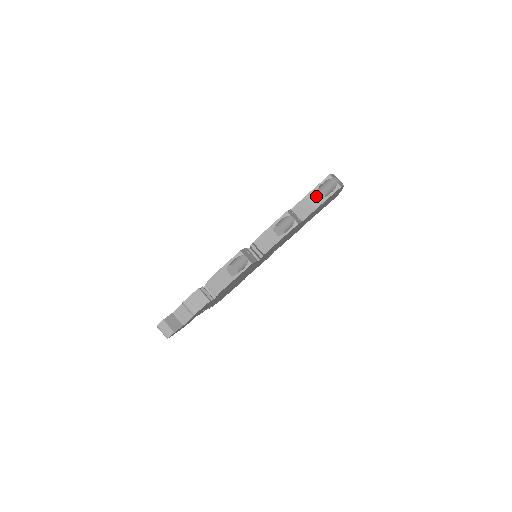
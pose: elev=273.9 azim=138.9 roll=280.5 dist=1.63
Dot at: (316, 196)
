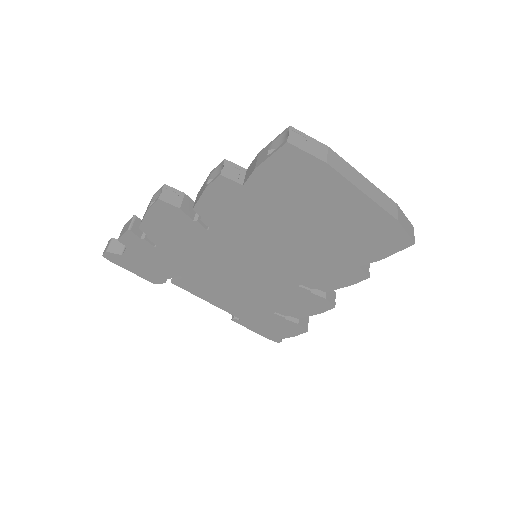
Dot at: (265, 153)
